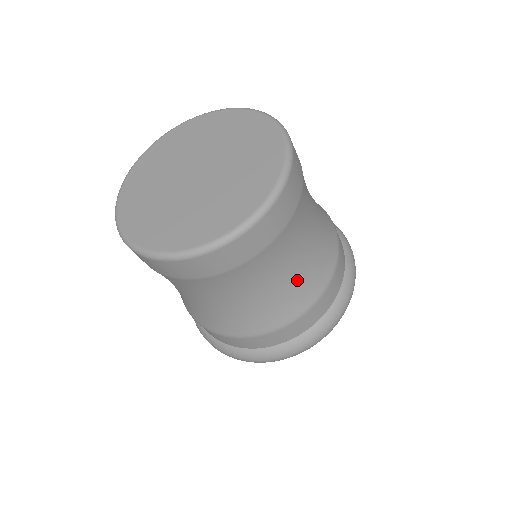
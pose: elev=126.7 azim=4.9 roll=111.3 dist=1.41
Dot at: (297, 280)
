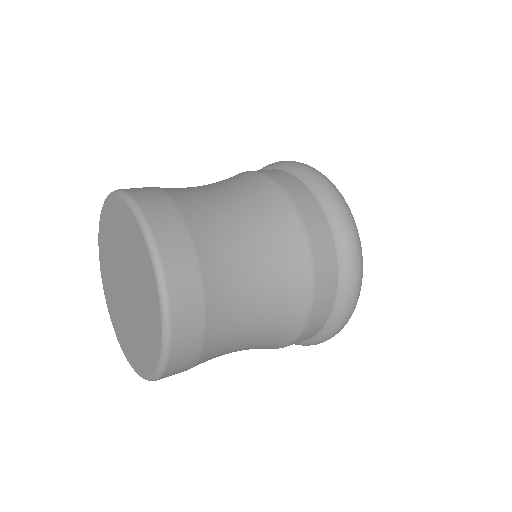
Dot at: (274, 295)
